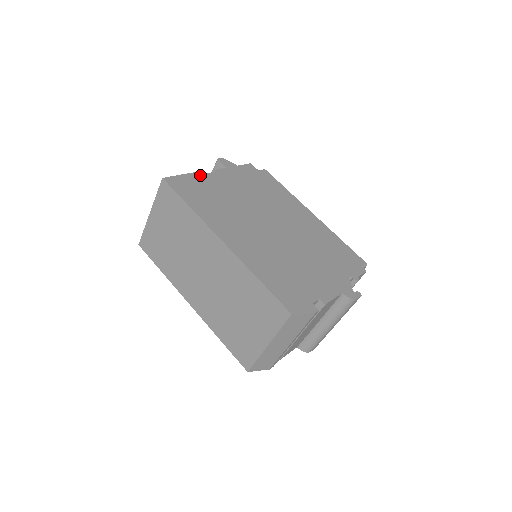
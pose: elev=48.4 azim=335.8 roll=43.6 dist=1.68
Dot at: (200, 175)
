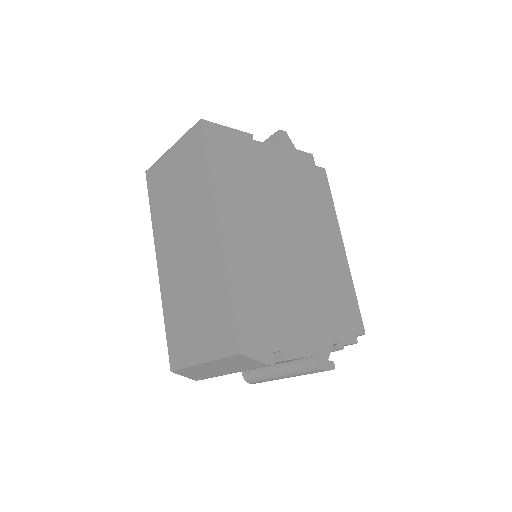
Dot at: (247, 138)
